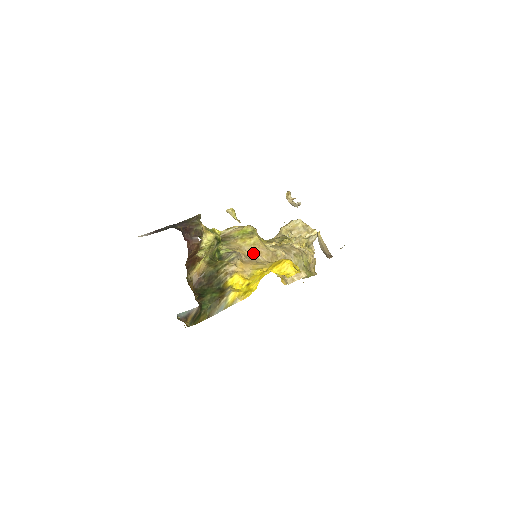
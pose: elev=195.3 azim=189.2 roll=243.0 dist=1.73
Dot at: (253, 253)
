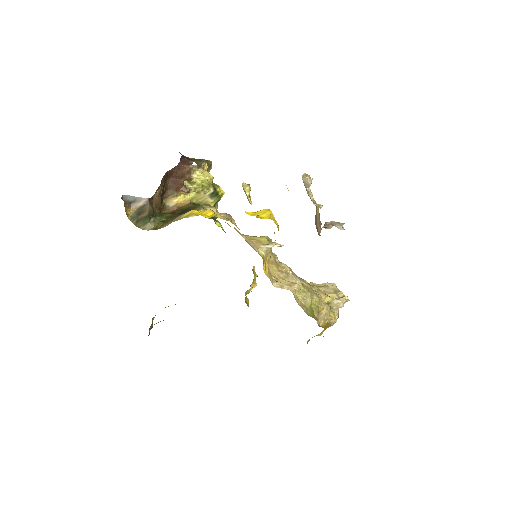
Dot at: (252, 243)
